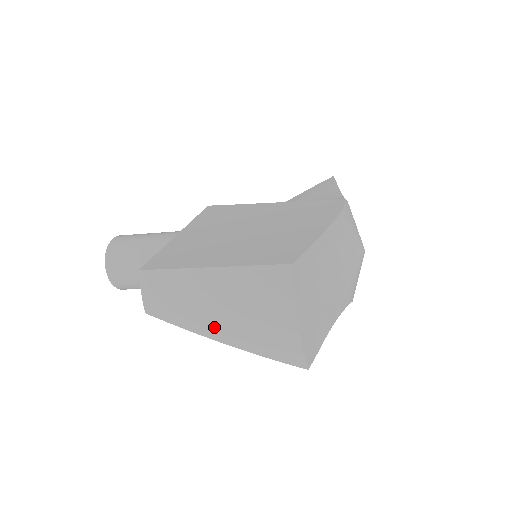
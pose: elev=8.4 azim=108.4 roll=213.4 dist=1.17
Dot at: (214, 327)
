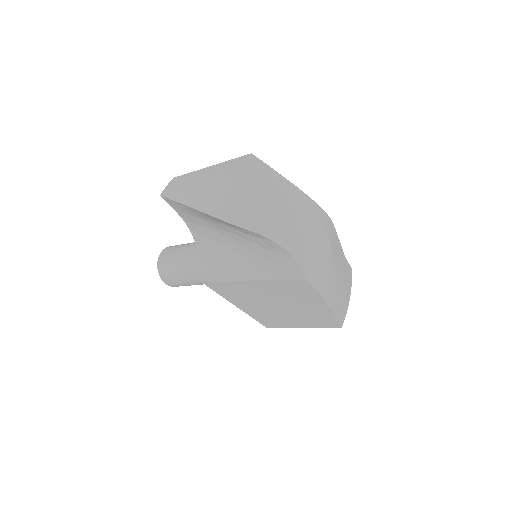
Dot at: (189, 195)
